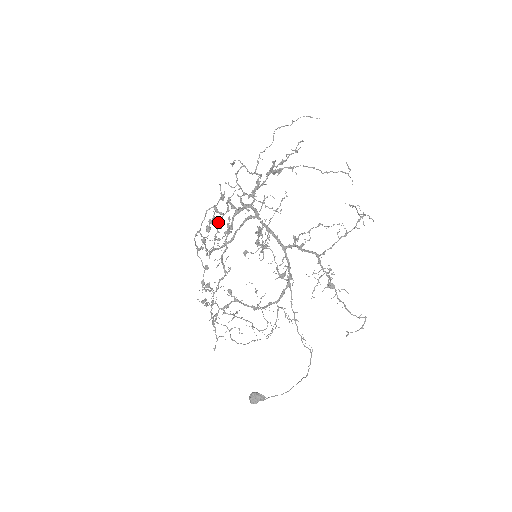
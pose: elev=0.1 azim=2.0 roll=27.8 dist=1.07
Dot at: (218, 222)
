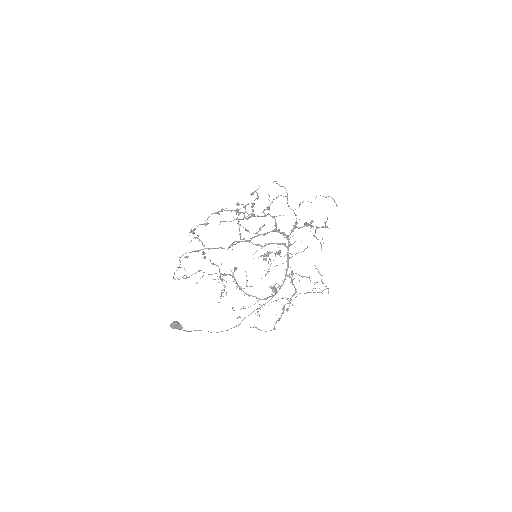
Dot at: (245, 212)
